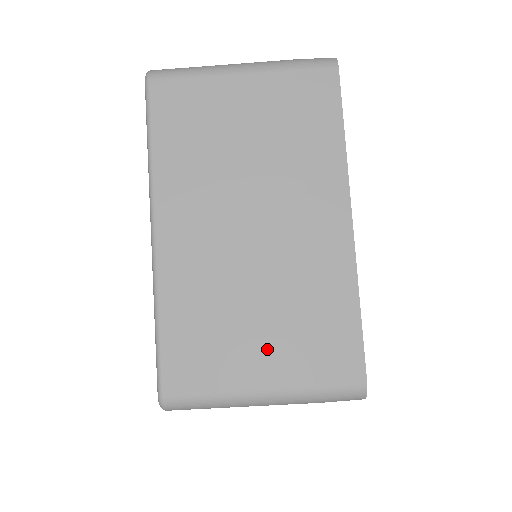
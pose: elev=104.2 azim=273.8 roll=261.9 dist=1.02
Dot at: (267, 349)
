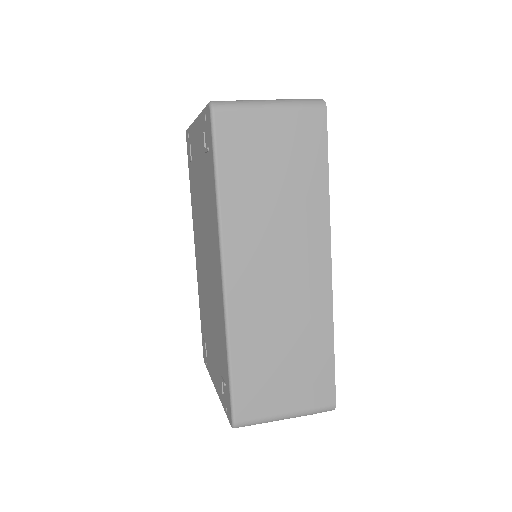
Dot at: occluded
